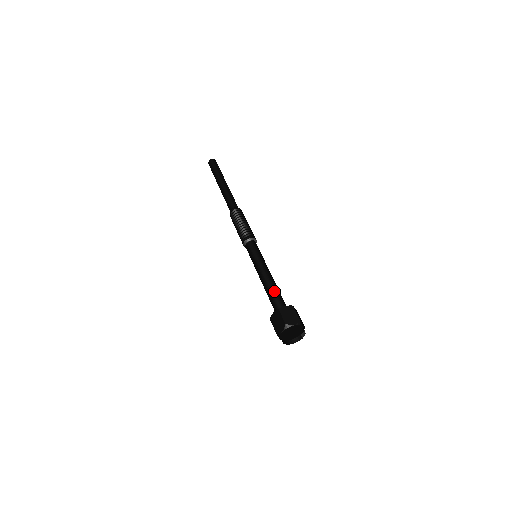
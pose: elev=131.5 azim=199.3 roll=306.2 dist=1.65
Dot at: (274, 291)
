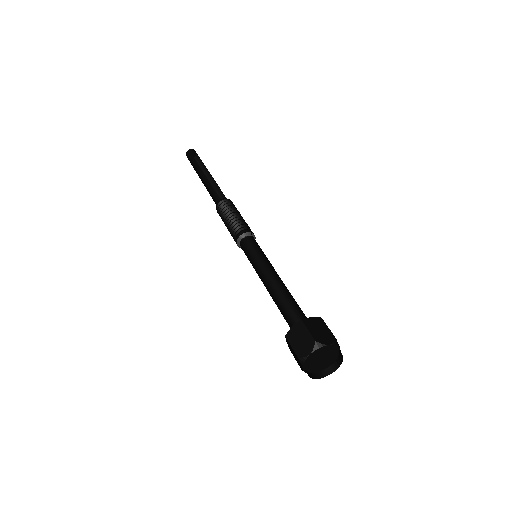
Dot at: (281, 304)
